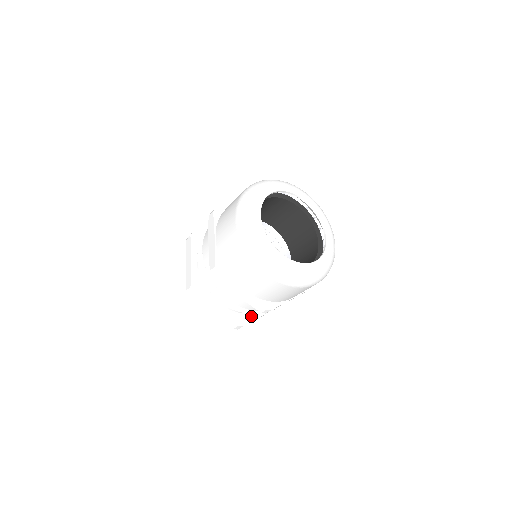
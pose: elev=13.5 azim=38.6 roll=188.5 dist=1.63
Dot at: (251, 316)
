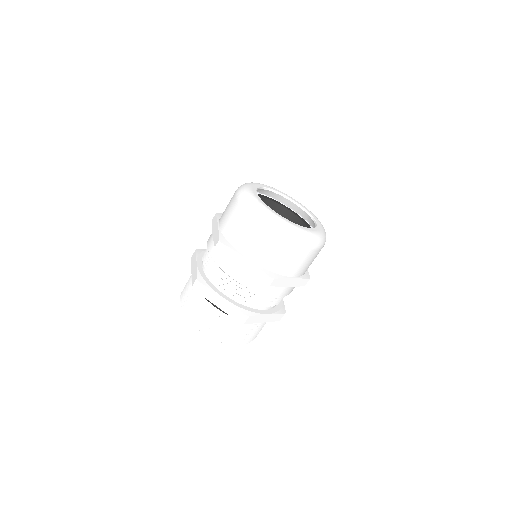
Dot at: (256, 311)
